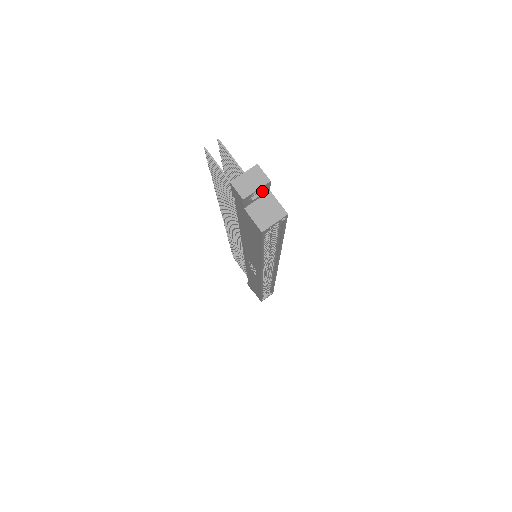
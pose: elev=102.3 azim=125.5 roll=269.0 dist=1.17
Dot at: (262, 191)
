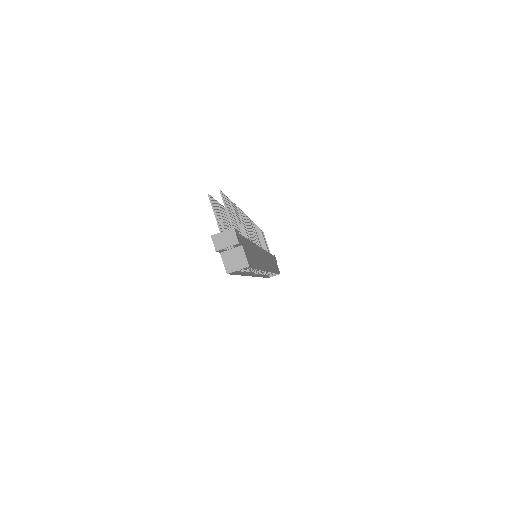
Dot at: (234, 246)
